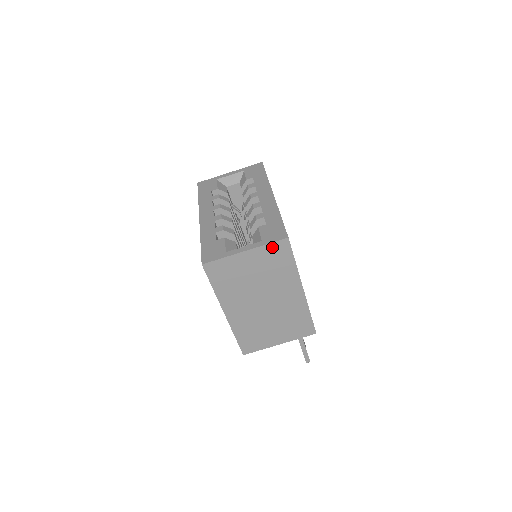
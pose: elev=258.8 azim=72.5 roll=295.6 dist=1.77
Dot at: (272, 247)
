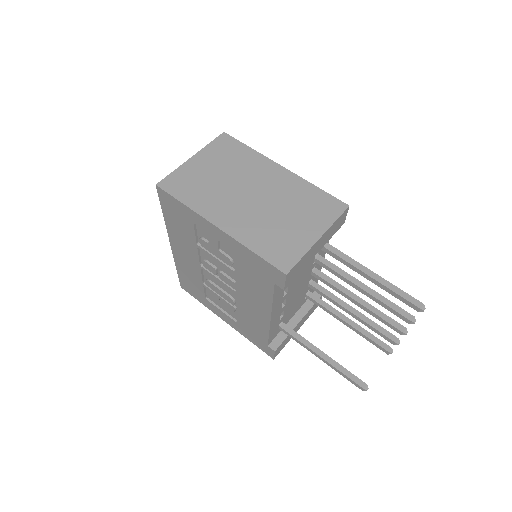
Dot at: (215, 145)
